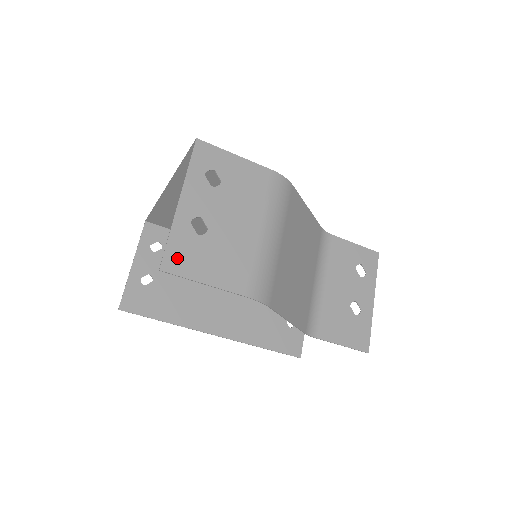
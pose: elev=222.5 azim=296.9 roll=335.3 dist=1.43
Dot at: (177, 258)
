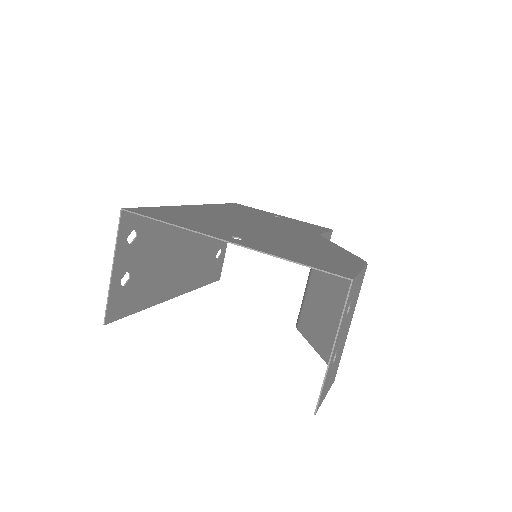
Dot at: (322, 395)
